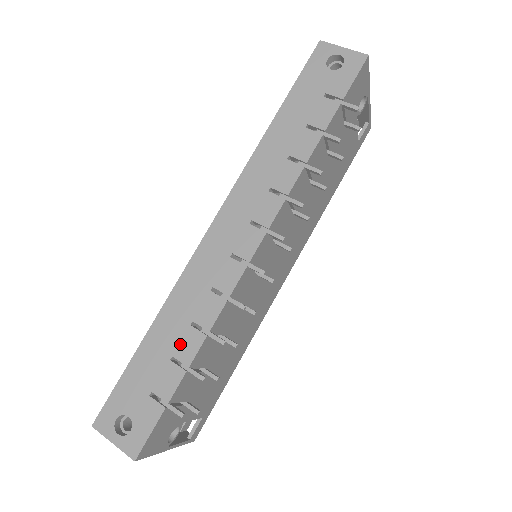
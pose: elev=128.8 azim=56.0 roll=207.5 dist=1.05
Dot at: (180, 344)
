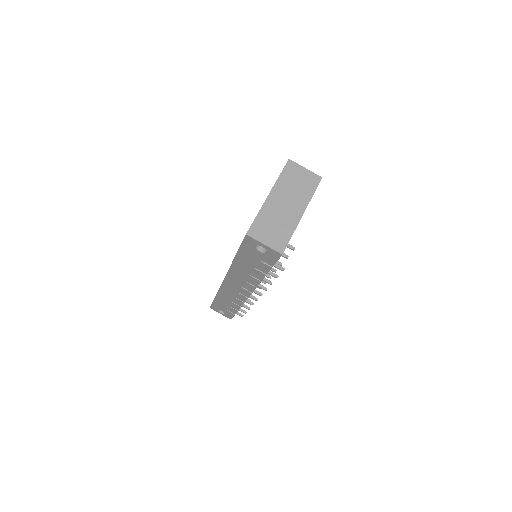
Dot at: (231, 305)
